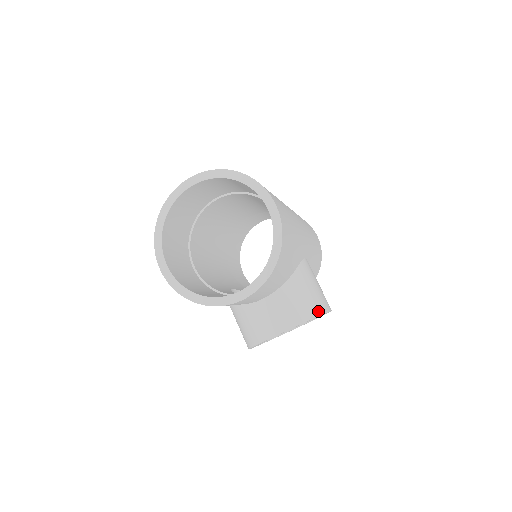
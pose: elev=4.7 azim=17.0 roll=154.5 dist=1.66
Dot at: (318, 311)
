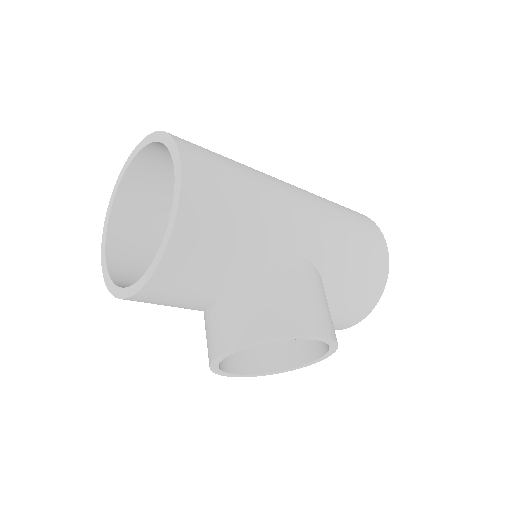
Dot at: (282, 330)
